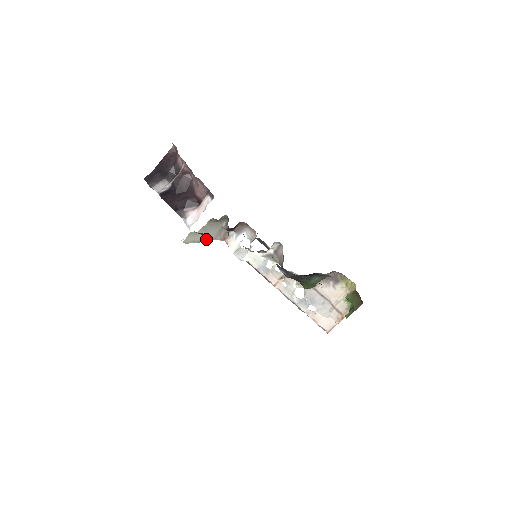
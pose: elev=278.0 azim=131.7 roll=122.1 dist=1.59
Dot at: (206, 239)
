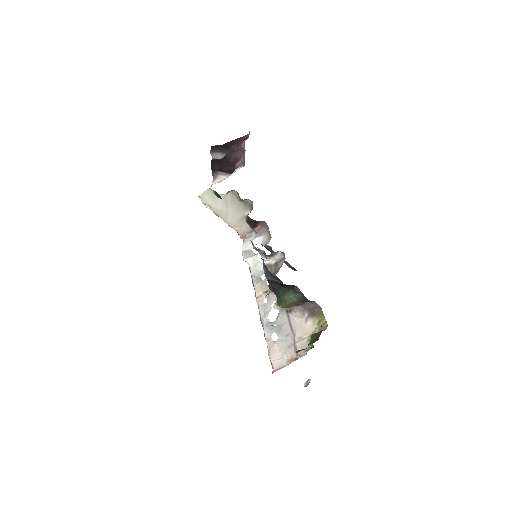
Dot at: (224, 217)
